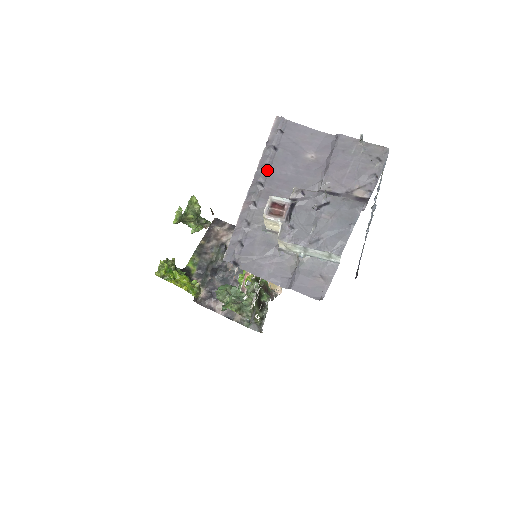
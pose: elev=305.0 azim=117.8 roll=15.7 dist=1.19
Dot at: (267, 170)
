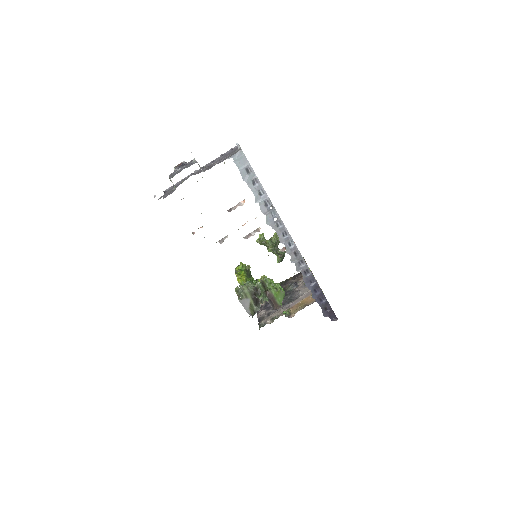
Dot at: (211, 163)
